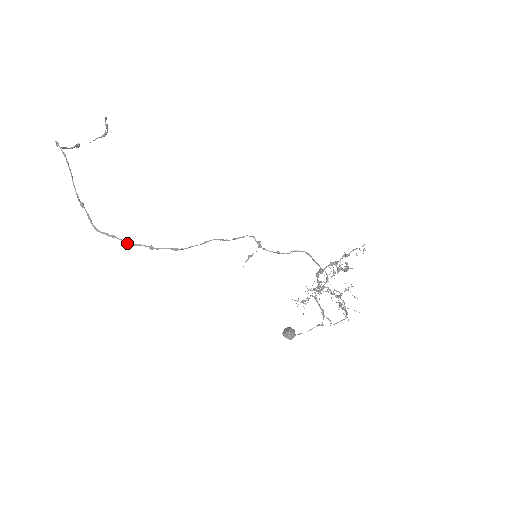
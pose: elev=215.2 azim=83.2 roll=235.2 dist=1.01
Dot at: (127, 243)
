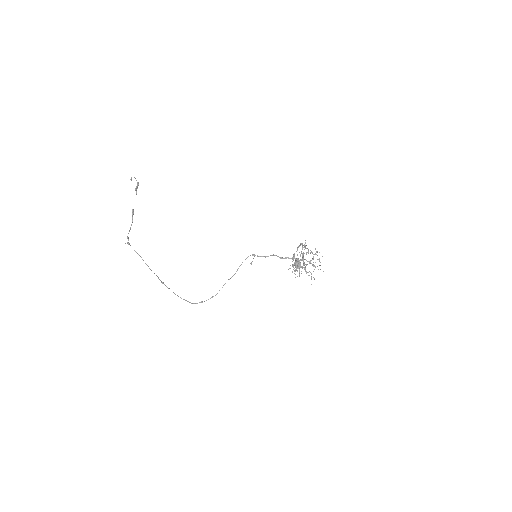
Dot at: occluded
